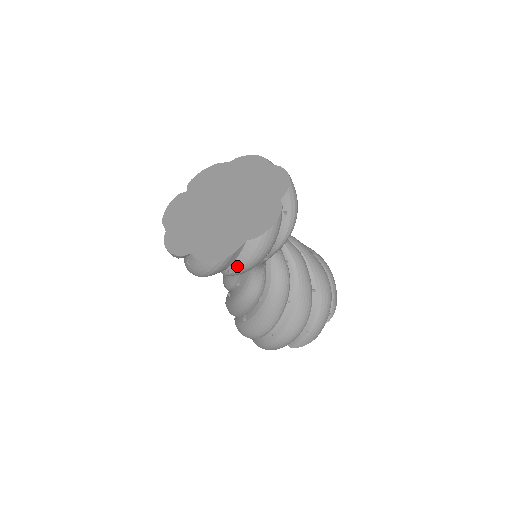
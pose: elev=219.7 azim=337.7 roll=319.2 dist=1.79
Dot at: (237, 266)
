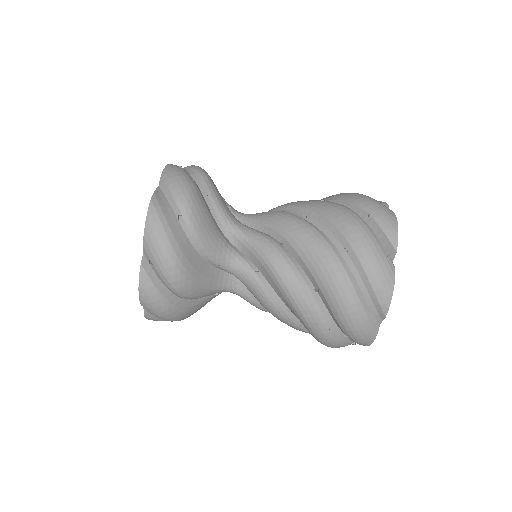
Dot at: (176, 204)
